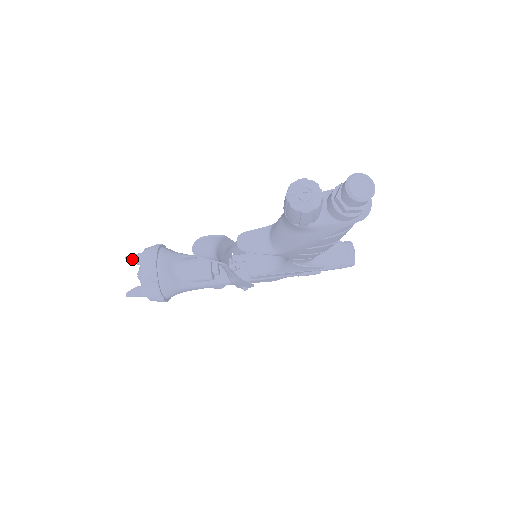
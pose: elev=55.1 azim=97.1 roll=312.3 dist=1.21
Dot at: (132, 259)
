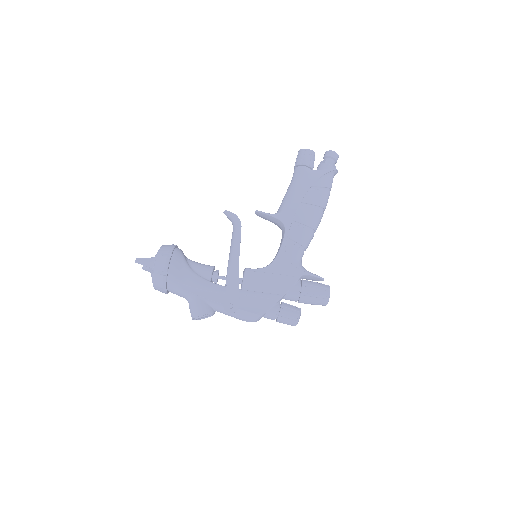
Dot at: occluded
